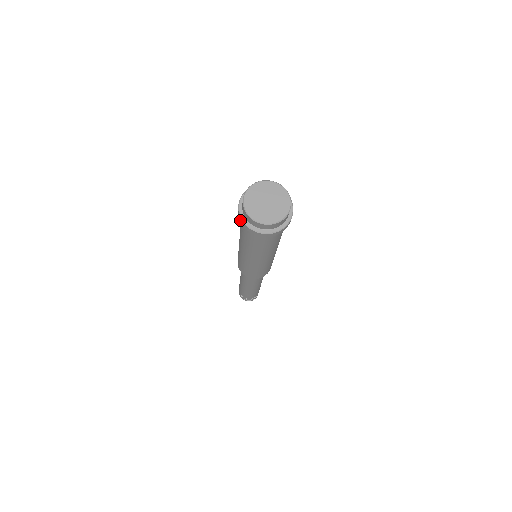
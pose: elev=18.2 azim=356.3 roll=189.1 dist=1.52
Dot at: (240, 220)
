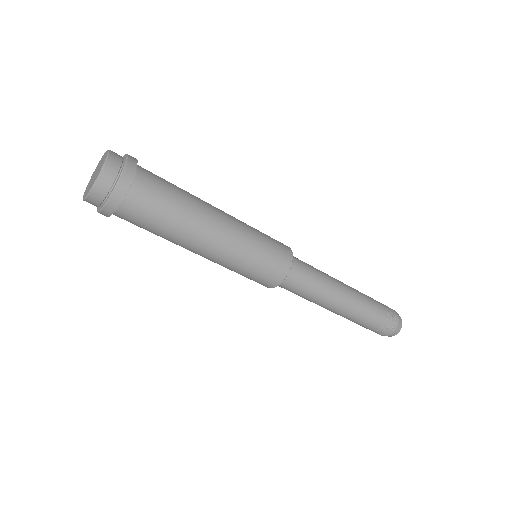
Dot at: occluded
